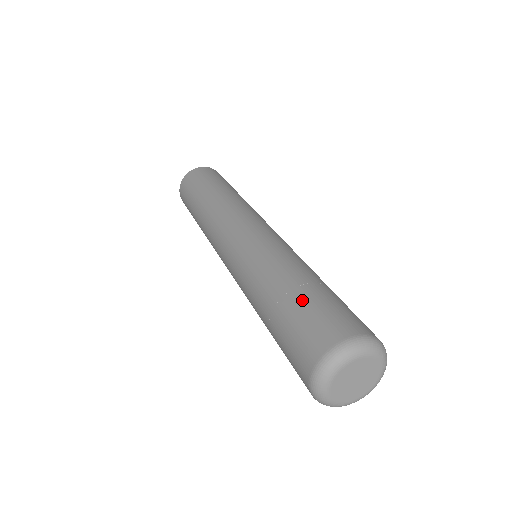
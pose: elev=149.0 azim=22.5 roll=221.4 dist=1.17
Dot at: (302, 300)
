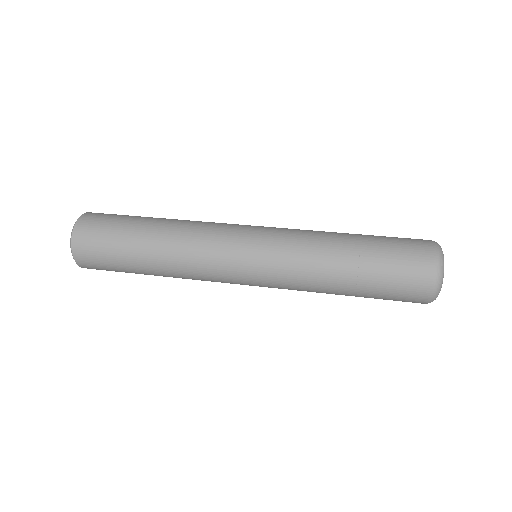
Dot at: (377, 251)
